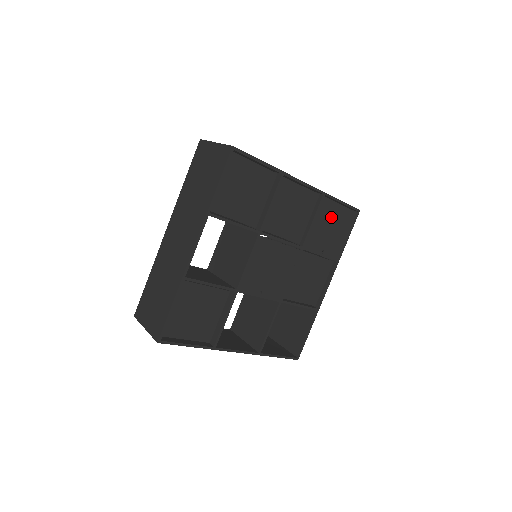
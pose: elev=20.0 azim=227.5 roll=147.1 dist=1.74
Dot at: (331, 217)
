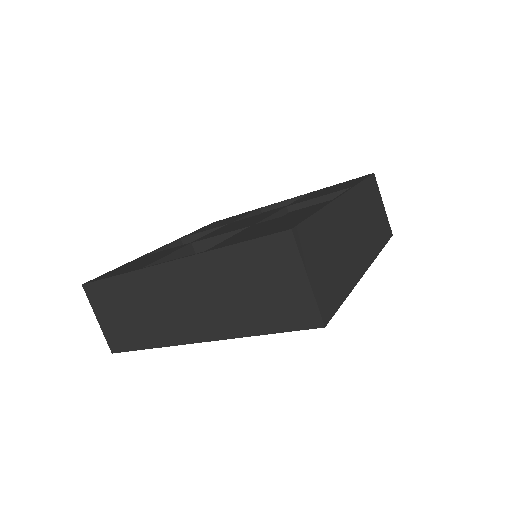
Dot at: occluded
